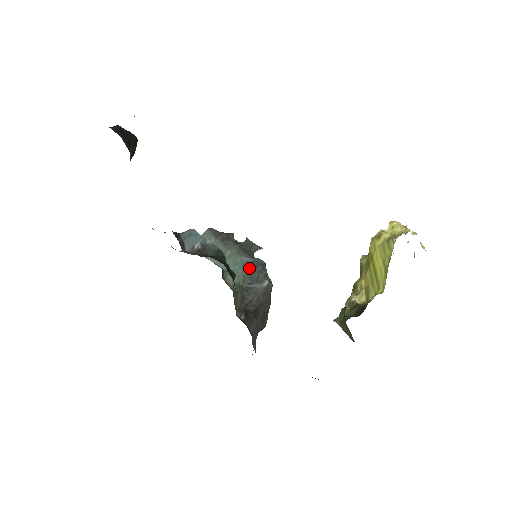
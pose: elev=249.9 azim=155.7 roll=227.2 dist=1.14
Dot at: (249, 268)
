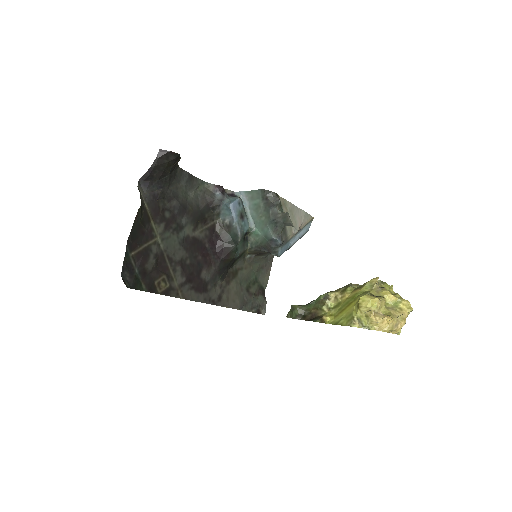
Dot at: (267, 241)
